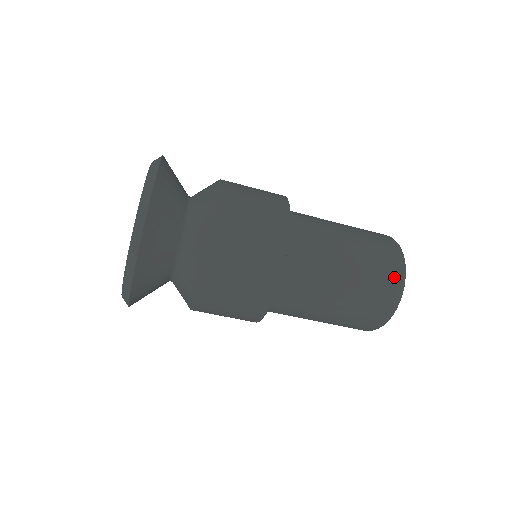
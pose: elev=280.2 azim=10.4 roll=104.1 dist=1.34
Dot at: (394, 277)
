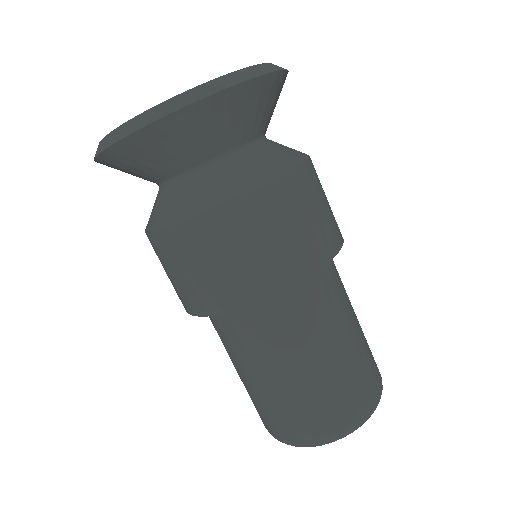
Dot at: (378, 384)
